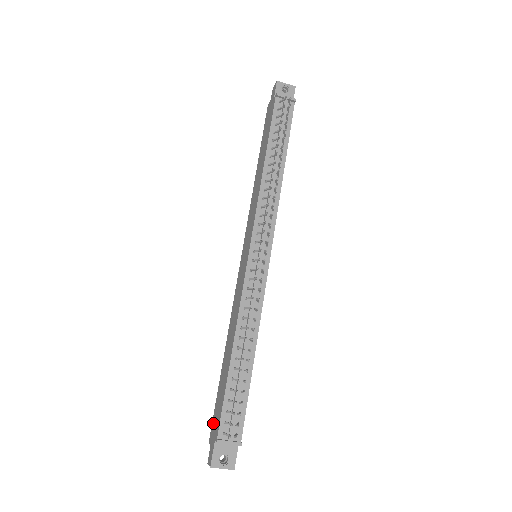
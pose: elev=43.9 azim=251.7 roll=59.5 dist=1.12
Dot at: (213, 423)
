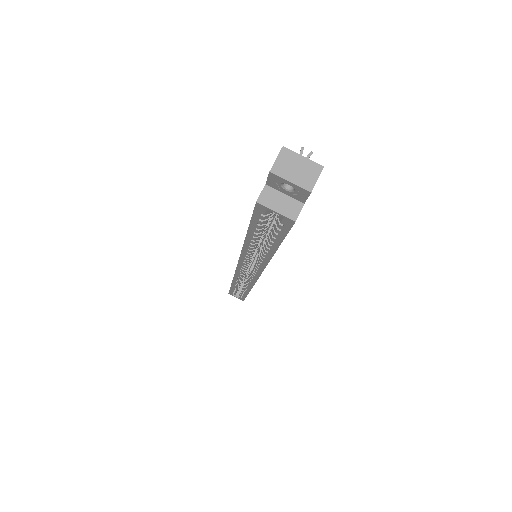
Dot at: occluded
